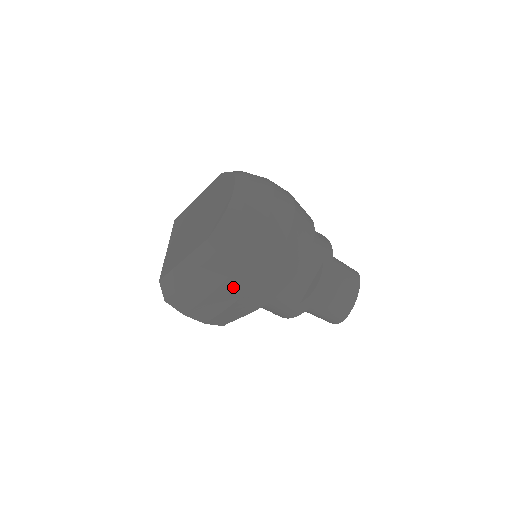
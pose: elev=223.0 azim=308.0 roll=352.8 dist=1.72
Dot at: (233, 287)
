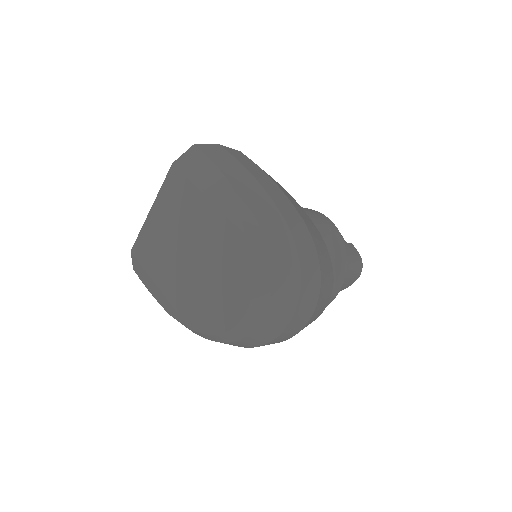
Dot at: occluded
